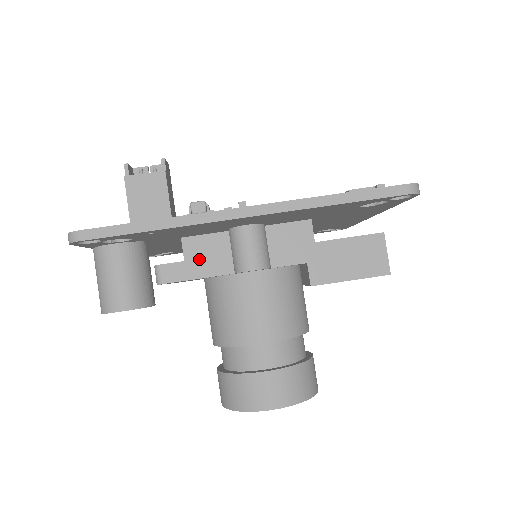
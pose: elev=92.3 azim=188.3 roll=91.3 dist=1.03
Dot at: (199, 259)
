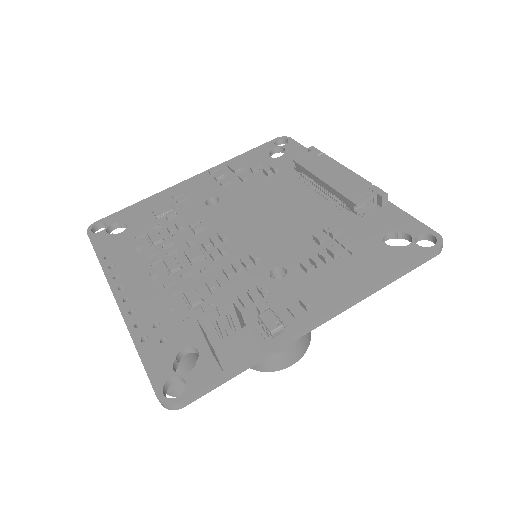
Dot at: occluded
